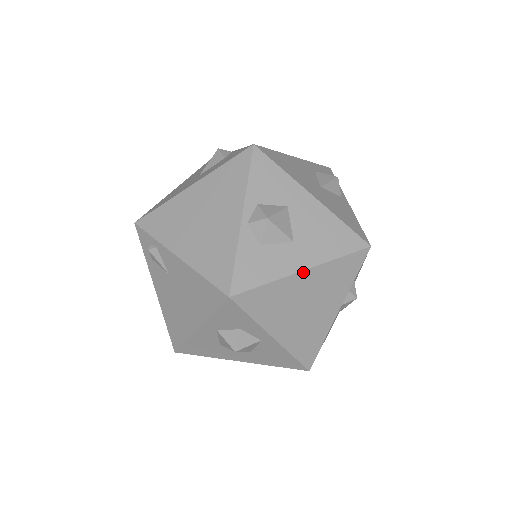
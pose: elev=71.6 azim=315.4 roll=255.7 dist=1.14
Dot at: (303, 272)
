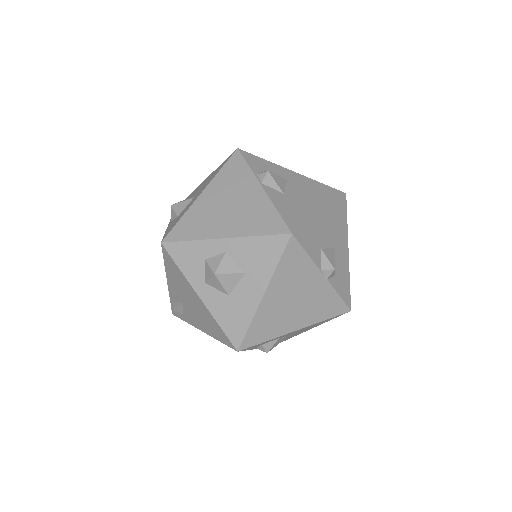
Dot at: (201, 195)
